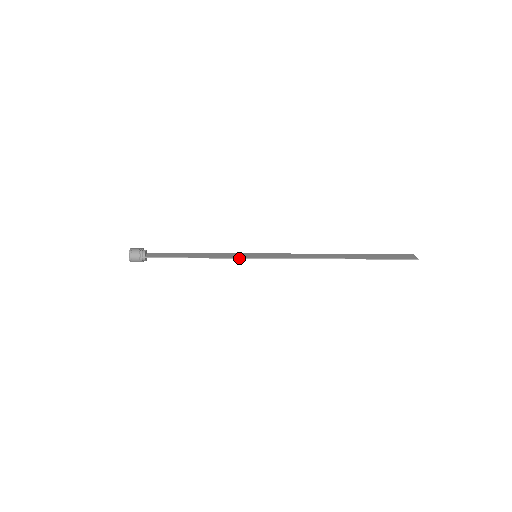
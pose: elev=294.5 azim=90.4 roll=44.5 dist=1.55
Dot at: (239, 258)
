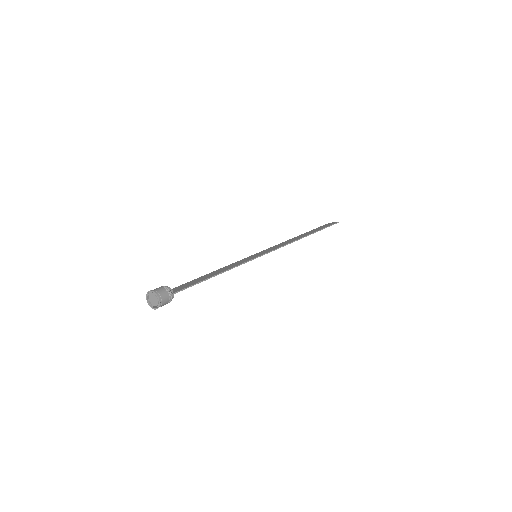
Dot at: (251, 260)
